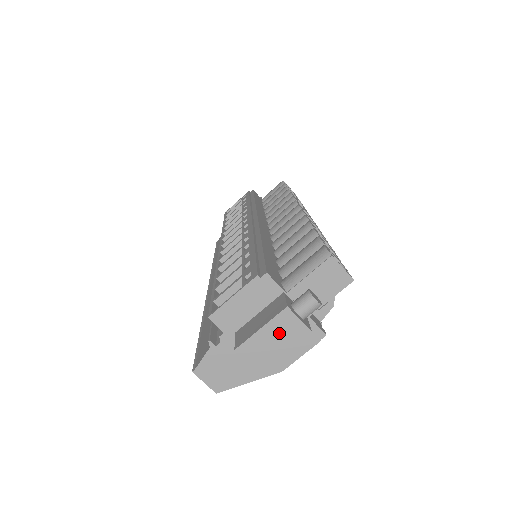
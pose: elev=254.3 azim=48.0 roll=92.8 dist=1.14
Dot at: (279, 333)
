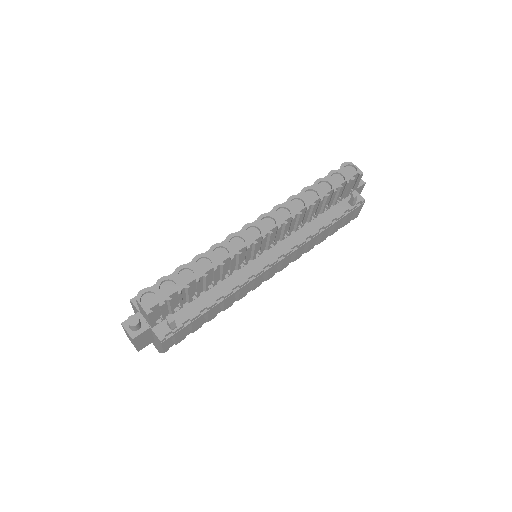
Dot at: (128, 335)
